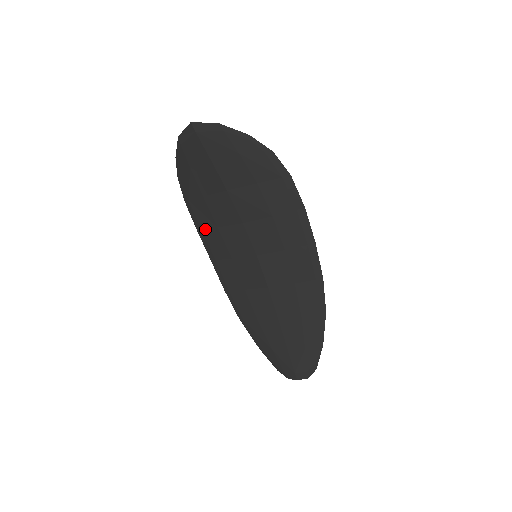
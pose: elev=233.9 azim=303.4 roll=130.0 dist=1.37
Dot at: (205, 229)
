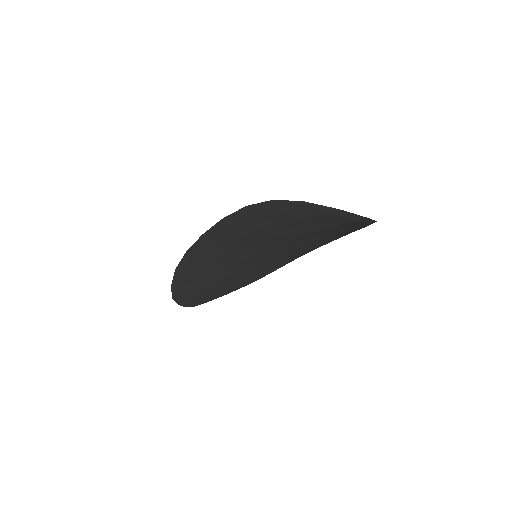
Dot at: (235, 226)
